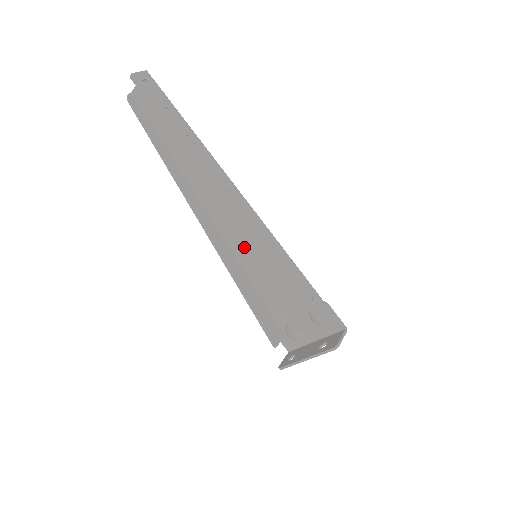
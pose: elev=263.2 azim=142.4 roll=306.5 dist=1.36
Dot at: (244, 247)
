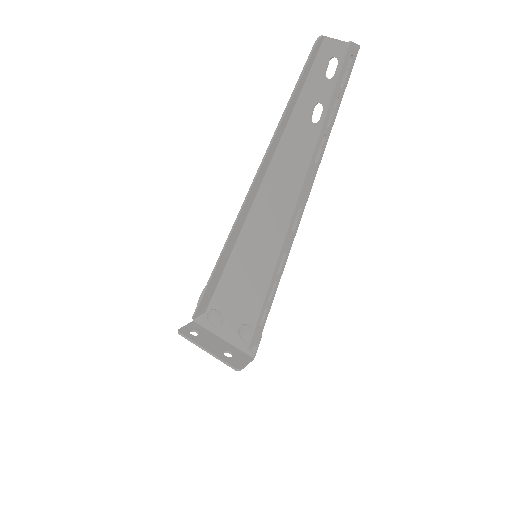
Dot at: (255, 239)
